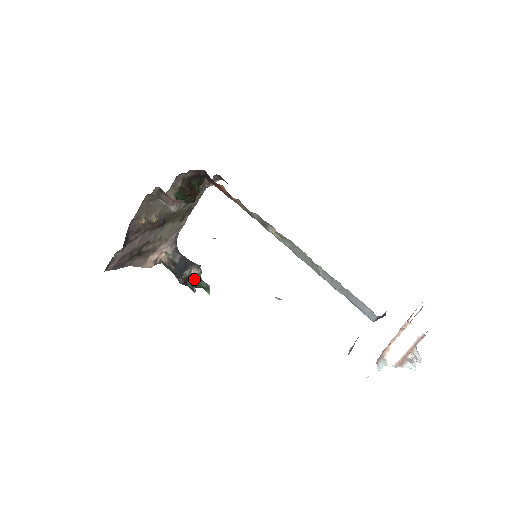
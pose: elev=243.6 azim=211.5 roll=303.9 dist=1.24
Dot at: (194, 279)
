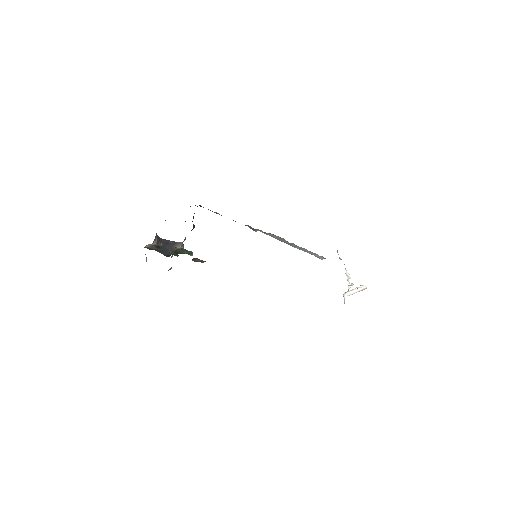
Dot at: (177, 251)
